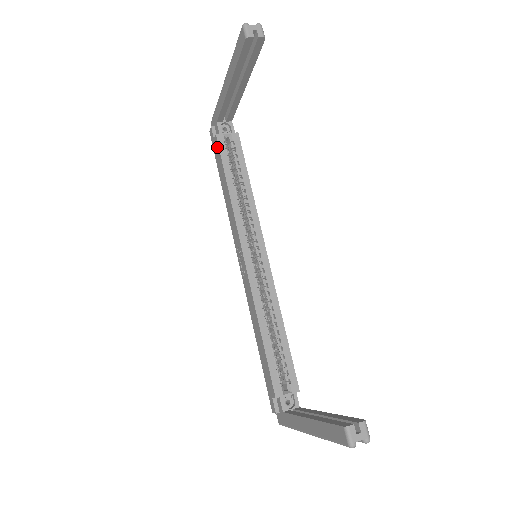
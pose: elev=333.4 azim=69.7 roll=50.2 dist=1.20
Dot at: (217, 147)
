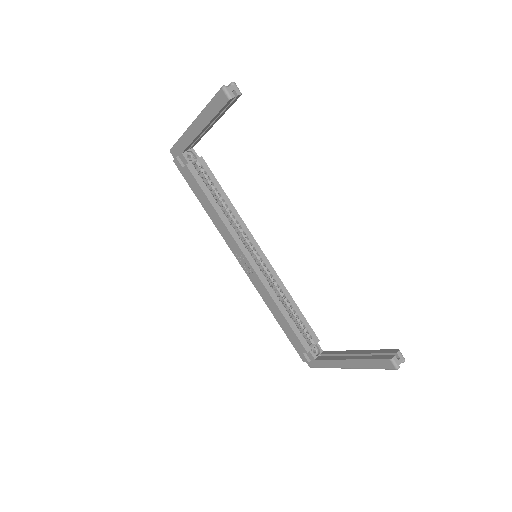
Dot at: (190, 175)
